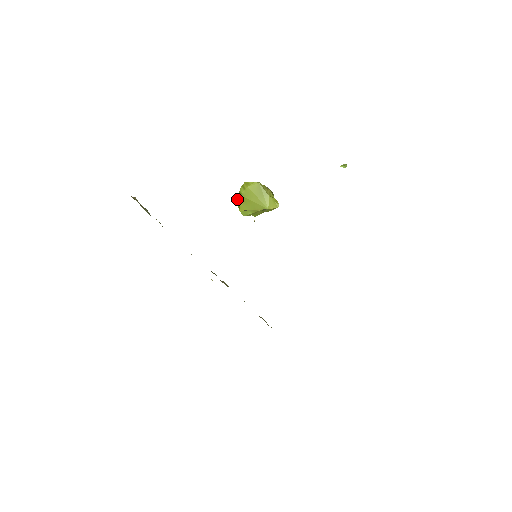
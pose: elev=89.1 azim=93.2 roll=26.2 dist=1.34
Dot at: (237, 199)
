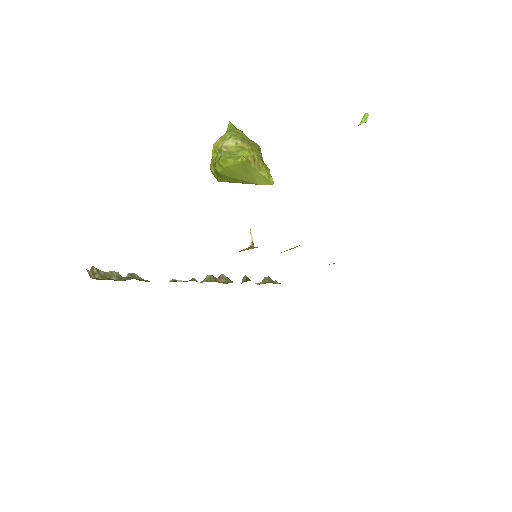
Dot at: (212, 168)
